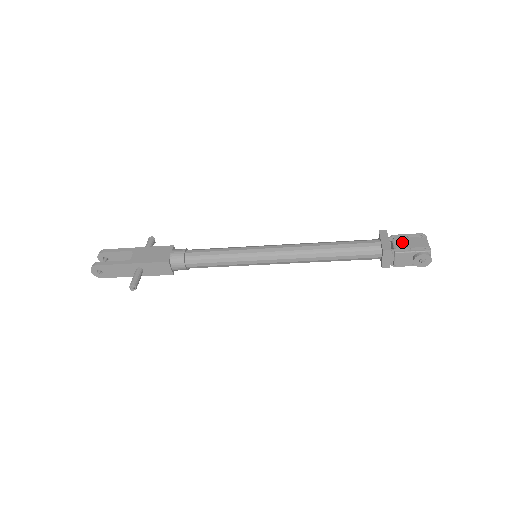
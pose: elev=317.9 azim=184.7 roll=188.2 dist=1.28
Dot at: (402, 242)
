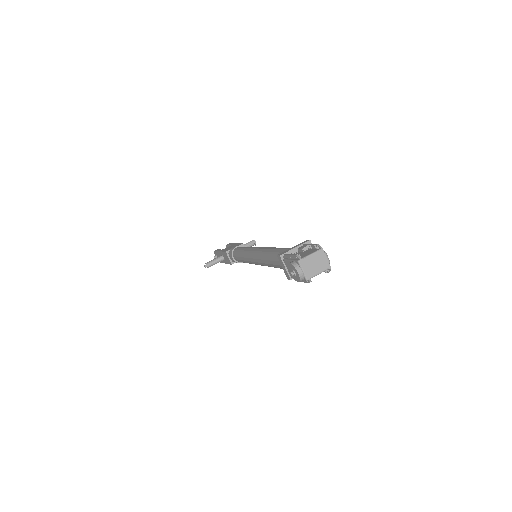
Dot at: (302, 252)
